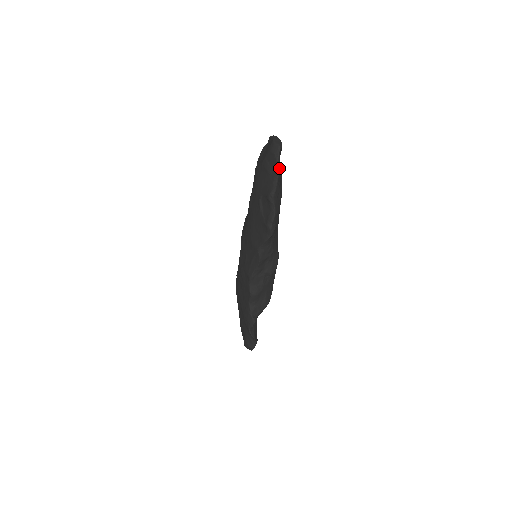
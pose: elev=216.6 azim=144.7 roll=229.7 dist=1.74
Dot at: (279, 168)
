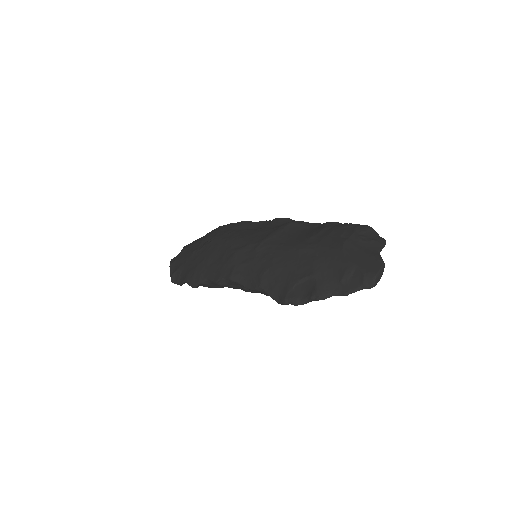
Dot at: occluded
